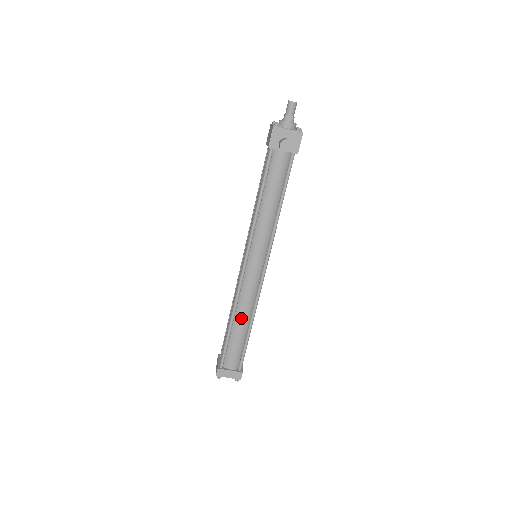
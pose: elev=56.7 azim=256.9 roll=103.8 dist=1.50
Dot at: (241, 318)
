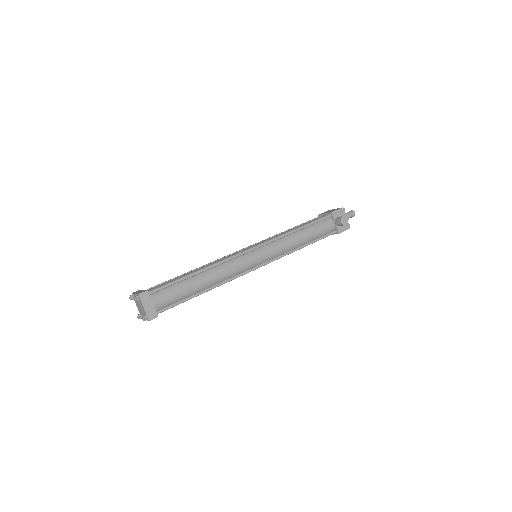
Dot at: (209, 277)
